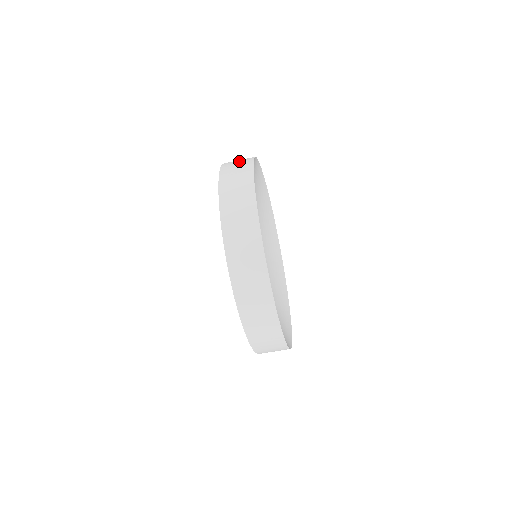
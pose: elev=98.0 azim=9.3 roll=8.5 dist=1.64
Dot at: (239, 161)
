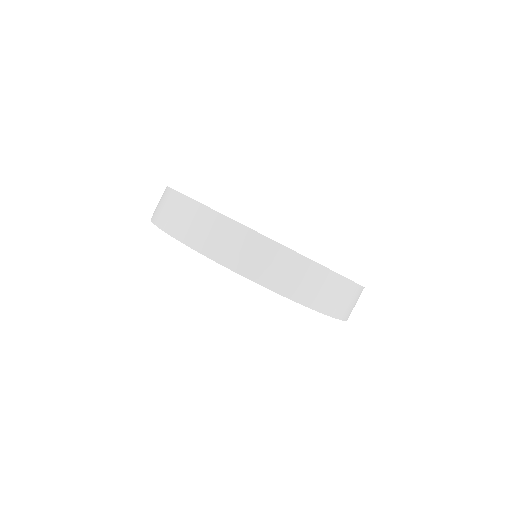
Dot at: (163, 205)
